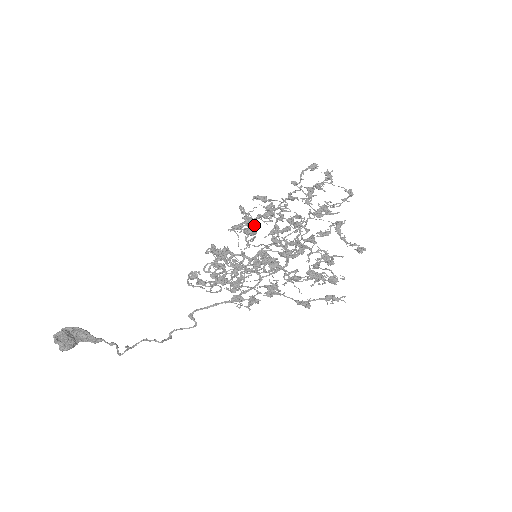
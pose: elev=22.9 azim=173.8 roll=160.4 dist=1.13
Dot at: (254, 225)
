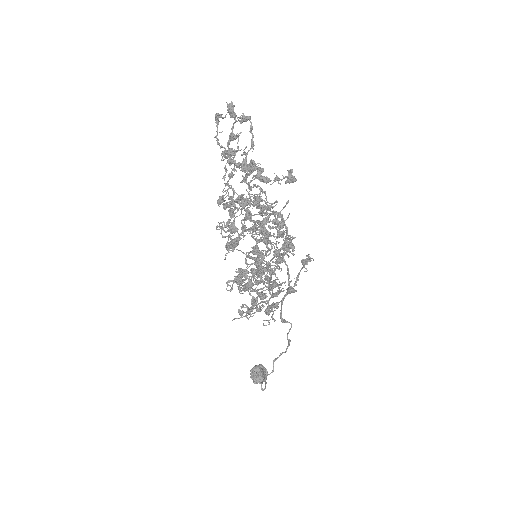
Dot at: (231, 236)
